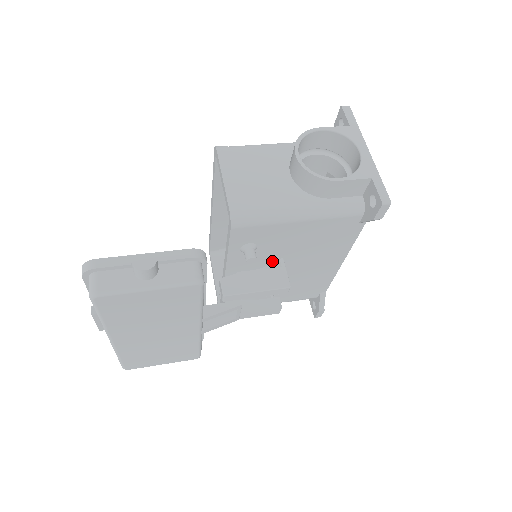
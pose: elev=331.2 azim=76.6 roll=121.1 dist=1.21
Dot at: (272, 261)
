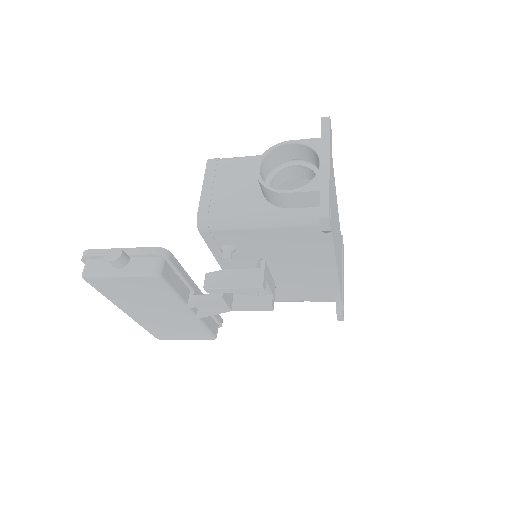
Dot at: (258, 262)
